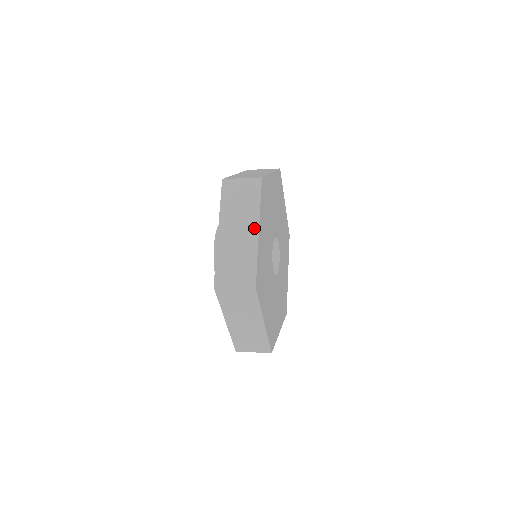
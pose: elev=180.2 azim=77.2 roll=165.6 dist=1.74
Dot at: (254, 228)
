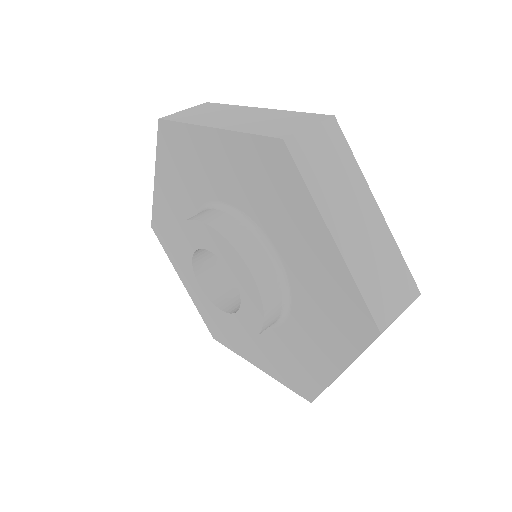
Dot at: (372, 206)
